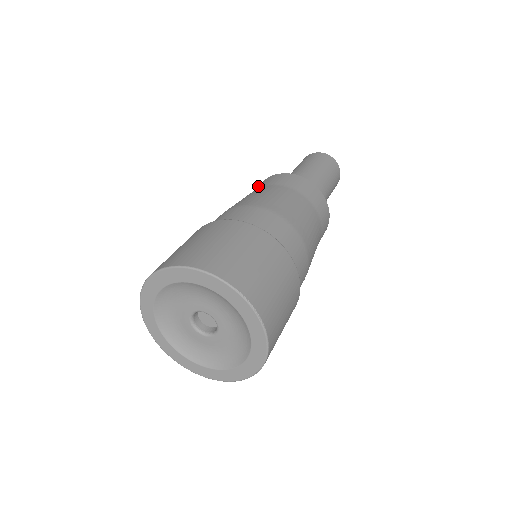
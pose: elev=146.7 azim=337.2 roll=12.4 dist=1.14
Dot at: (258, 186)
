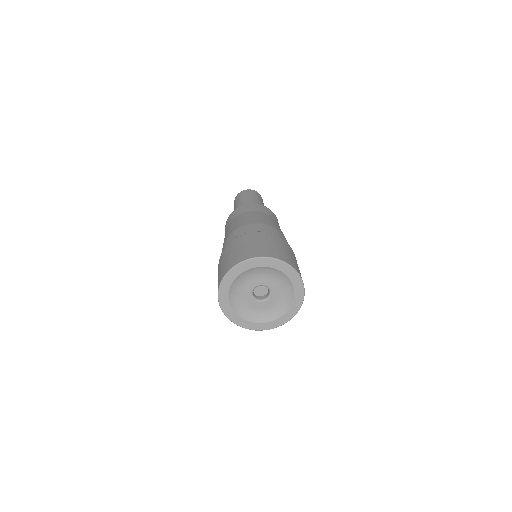
Dot at: (240, 212)
